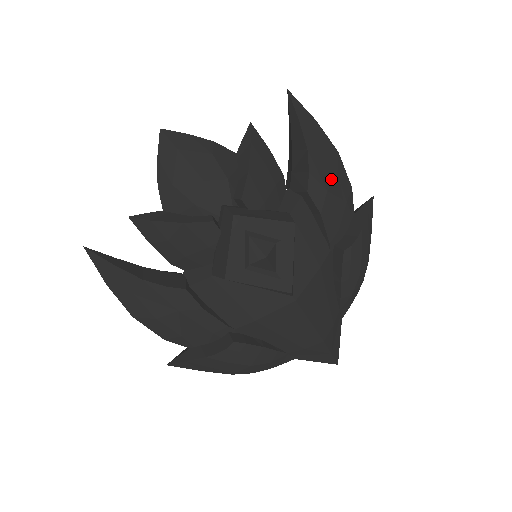
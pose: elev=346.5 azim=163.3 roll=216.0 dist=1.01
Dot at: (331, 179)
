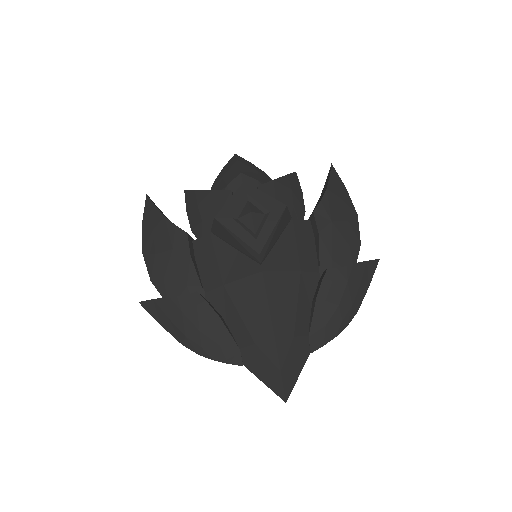
Dot at: (340, 219)
